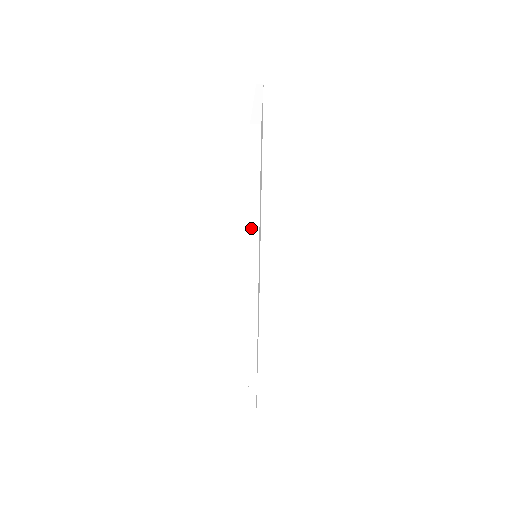
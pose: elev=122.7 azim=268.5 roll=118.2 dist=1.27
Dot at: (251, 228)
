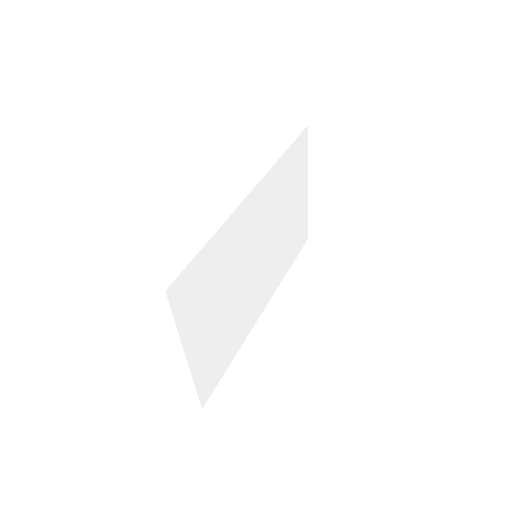
Dot at: (277, 154)
